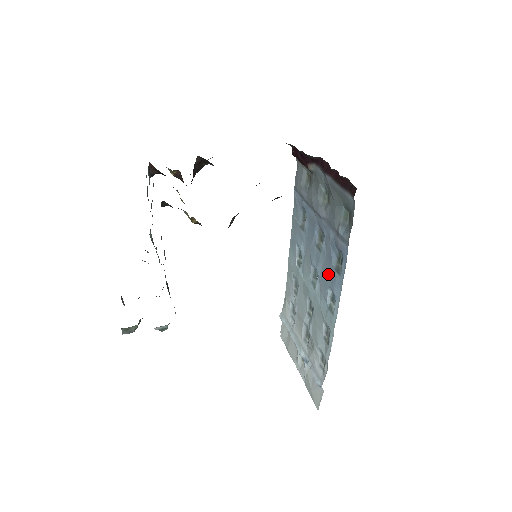
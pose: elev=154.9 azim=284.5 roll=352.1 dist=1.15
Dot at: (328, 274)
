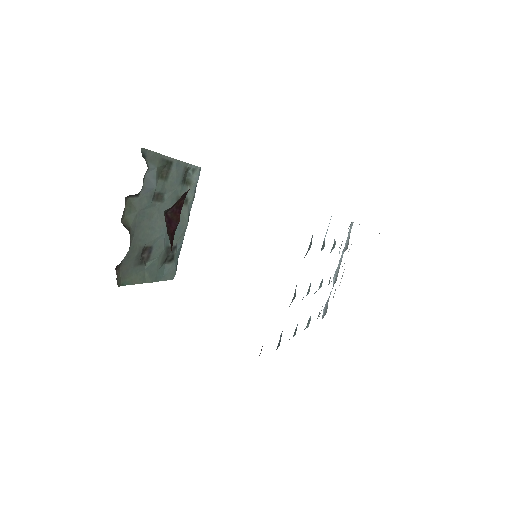
Dot at: occluded
